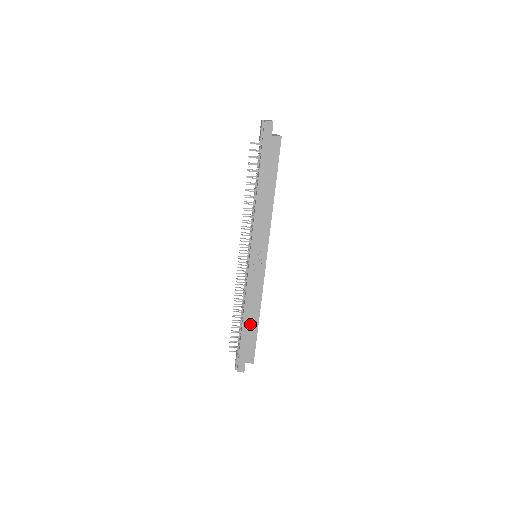
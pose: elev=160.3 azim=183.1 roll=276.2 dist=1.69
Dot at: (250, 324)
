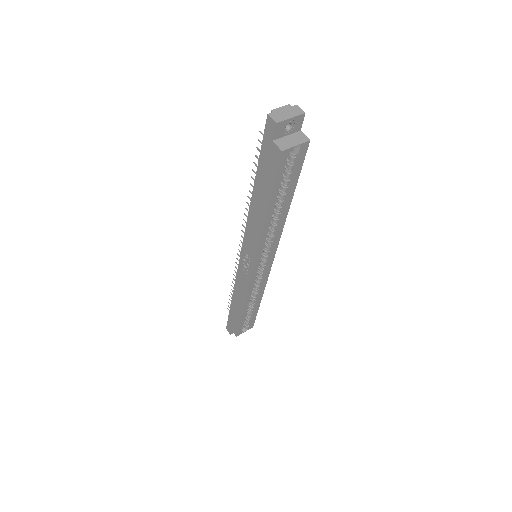
Dot at: (237, 307)
